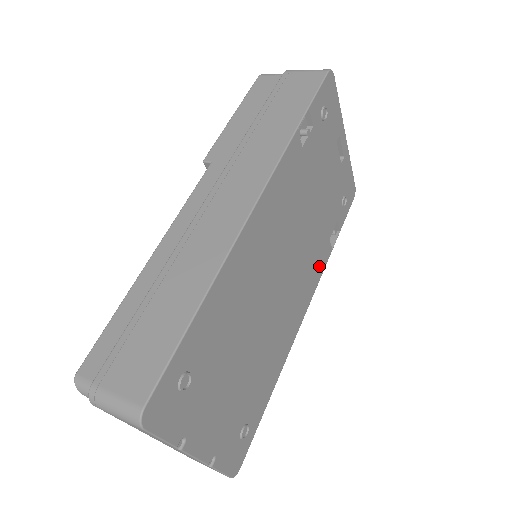
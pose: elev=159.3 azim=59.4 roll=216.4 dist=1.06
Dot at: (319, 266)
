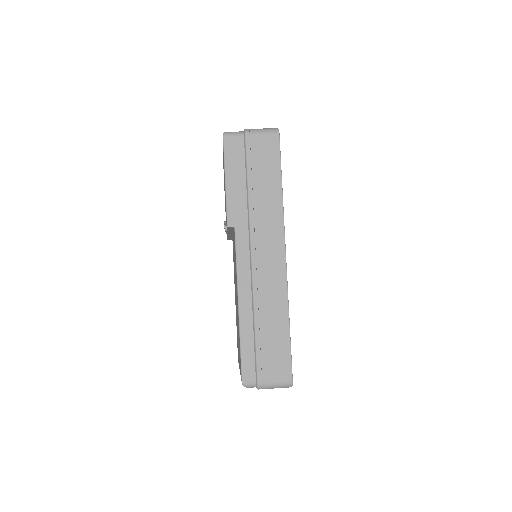
Dot at: occluded
